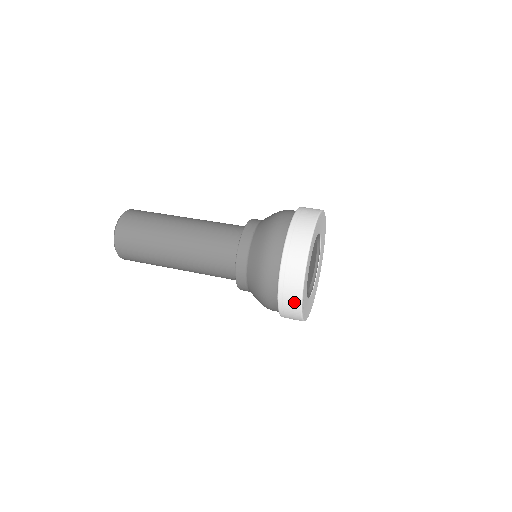
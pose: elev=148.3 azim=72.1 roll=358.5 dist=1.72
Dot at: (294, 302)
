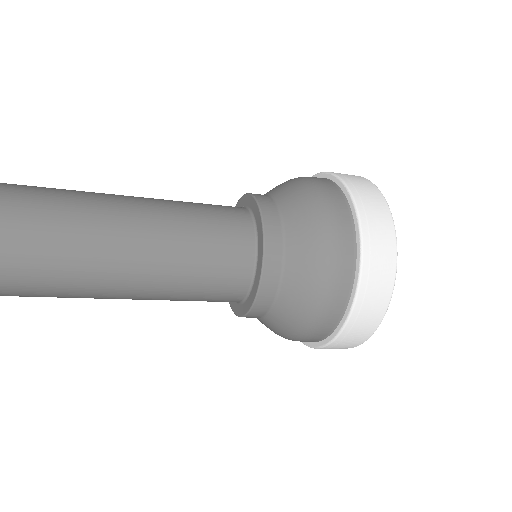
Dot at: (385, 229)
